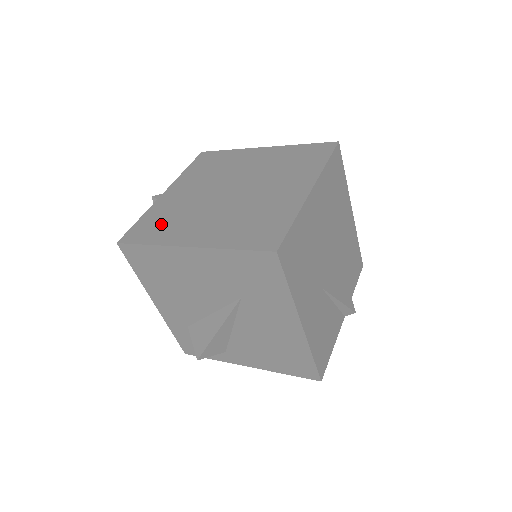
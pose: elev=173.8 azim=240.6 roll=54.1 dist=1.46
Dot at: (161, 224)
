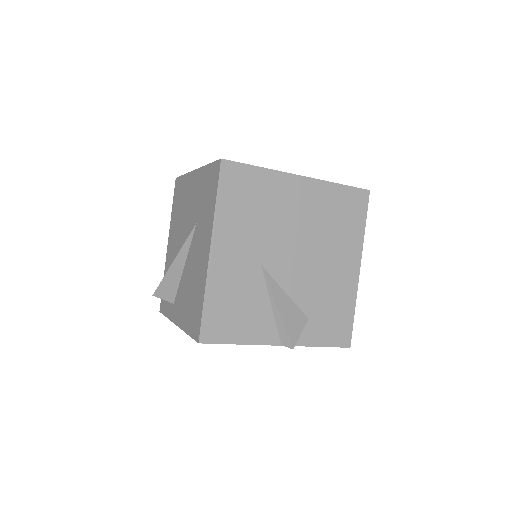
Dot at: occluded
